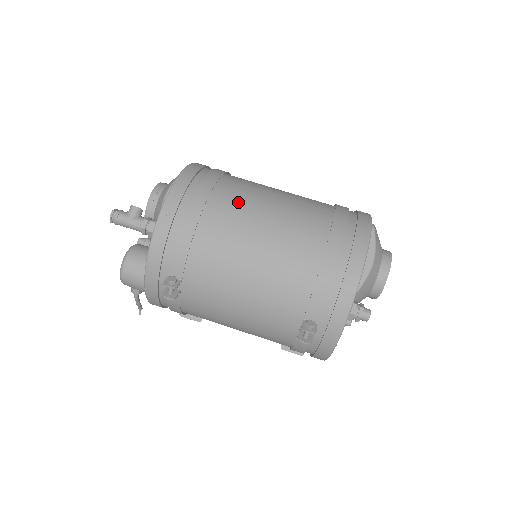
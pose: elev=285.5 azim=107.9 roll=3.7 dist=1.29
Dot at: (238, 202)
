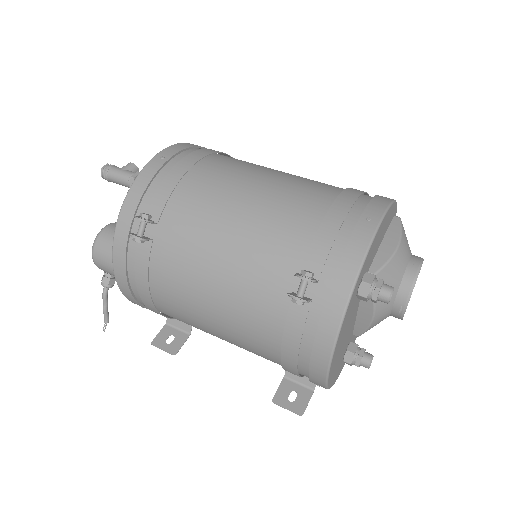
Dot at: (242, 163)
